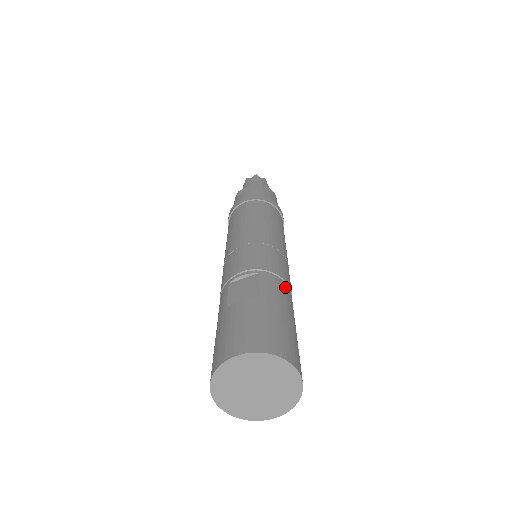
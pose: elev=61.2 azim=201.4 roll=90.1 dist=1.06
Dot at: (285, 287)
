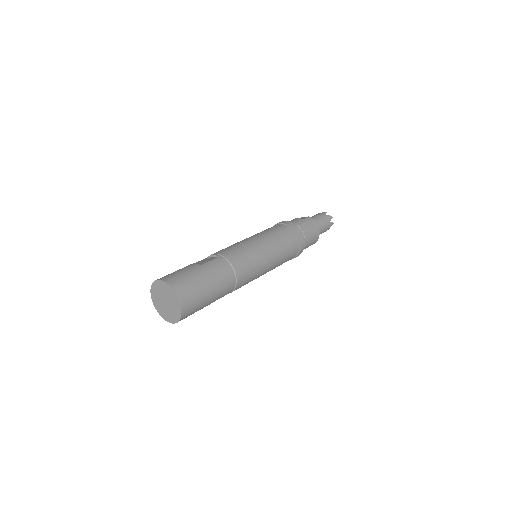
Dot at: (228, 269)
